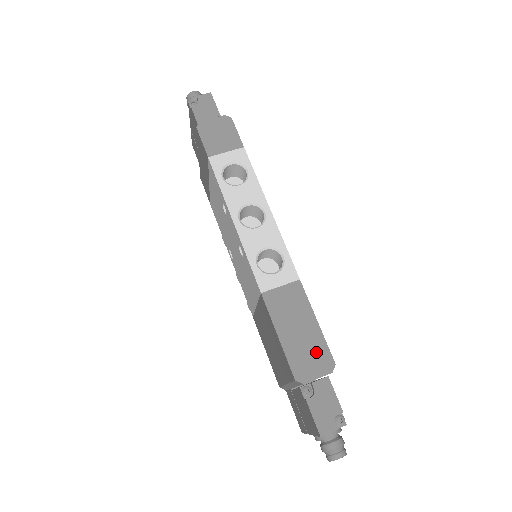
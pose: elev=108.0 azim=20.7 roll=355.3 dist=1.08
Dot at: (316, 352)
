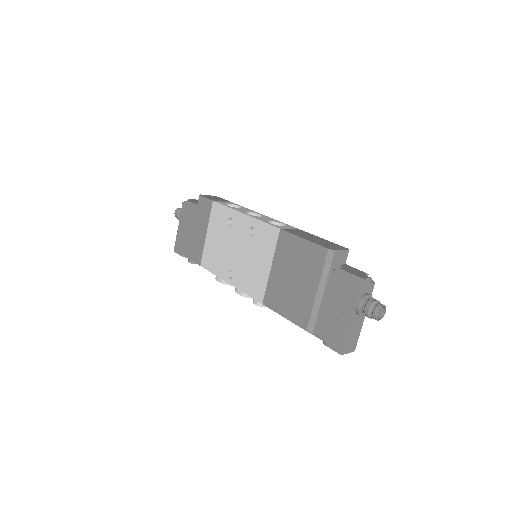
Dot at: (332, 245)
